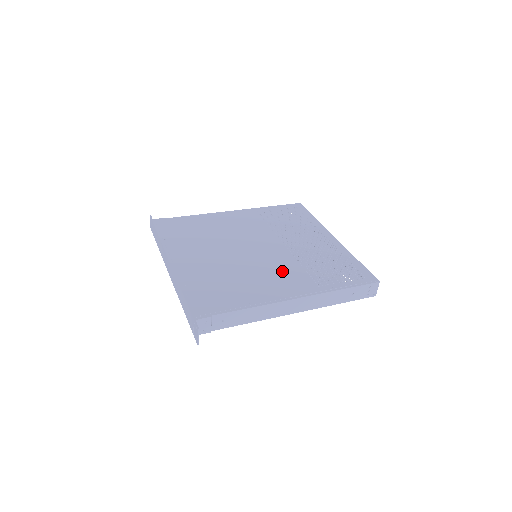
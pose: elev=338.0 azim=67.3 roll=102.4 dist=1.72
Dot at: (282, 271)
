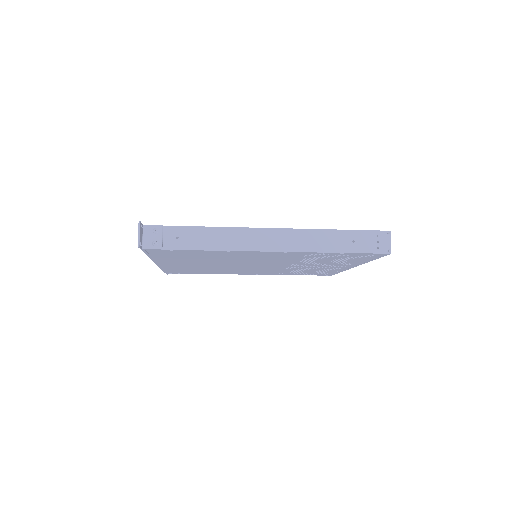
Dot at: occluded
